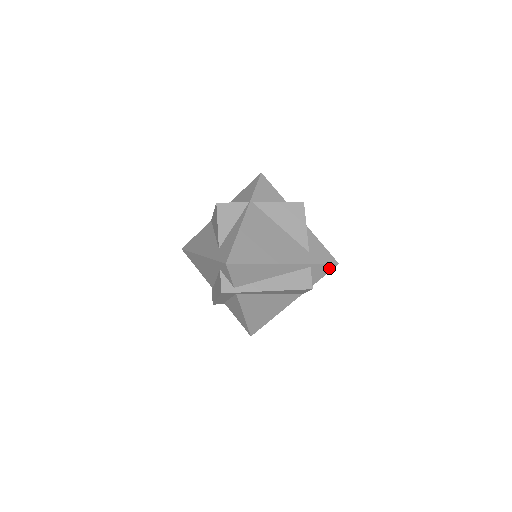
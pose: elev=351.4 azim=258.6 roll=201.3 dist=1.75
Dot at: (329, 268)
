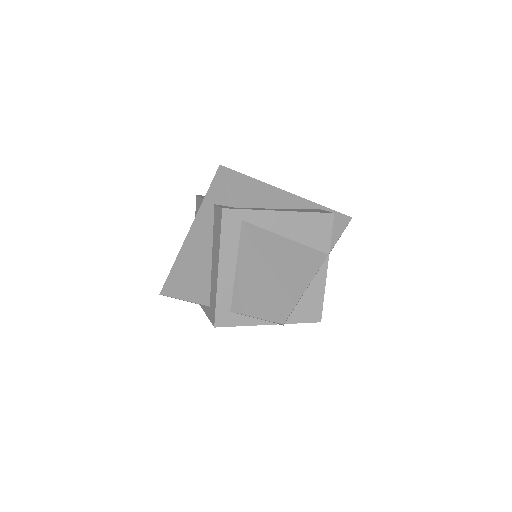
Dot at: (344, 221)
